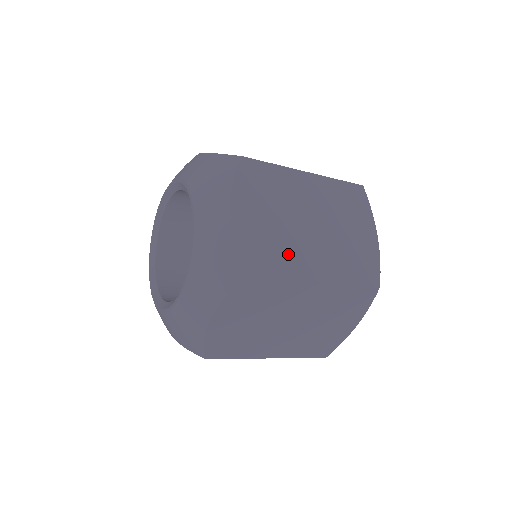
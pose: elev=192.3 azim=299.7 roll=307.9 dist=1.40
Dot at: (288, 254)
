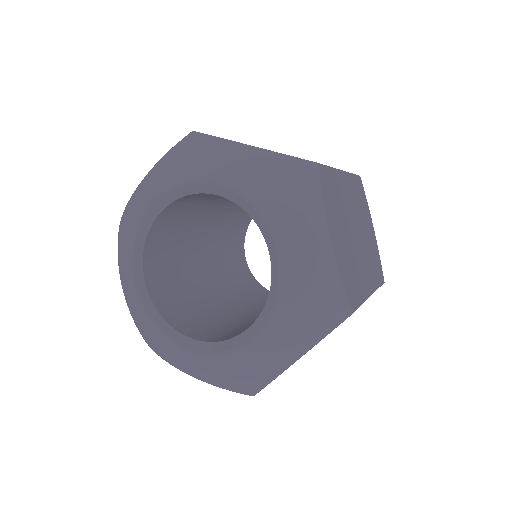
Dot at: (358, 276)
